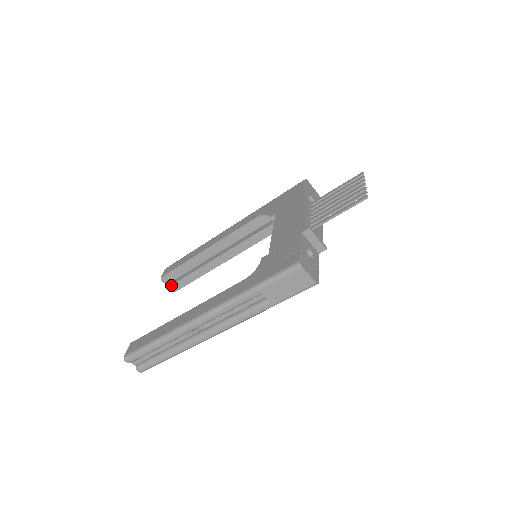
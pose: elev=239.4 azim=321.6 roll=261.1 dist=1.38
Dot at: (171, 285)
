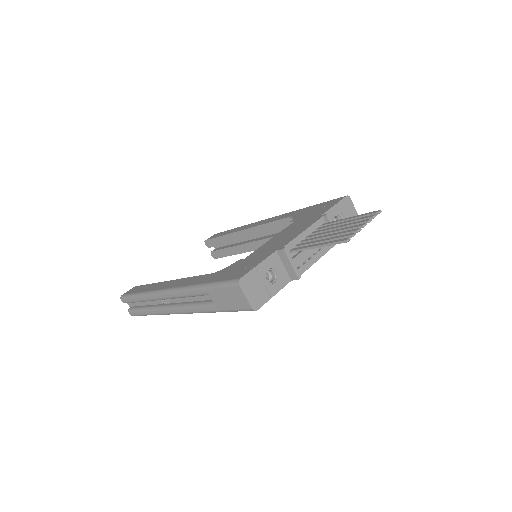
Dot at: (212, 251)
